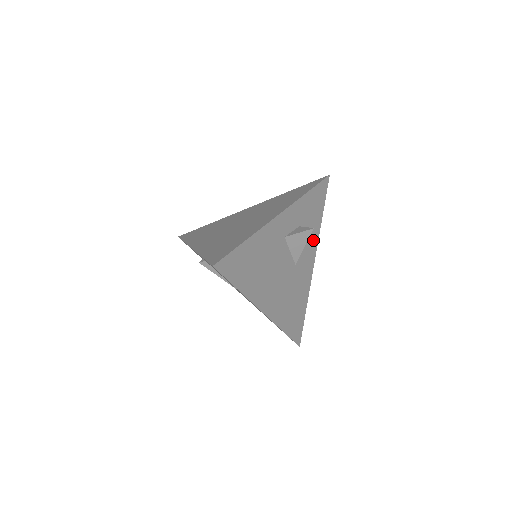
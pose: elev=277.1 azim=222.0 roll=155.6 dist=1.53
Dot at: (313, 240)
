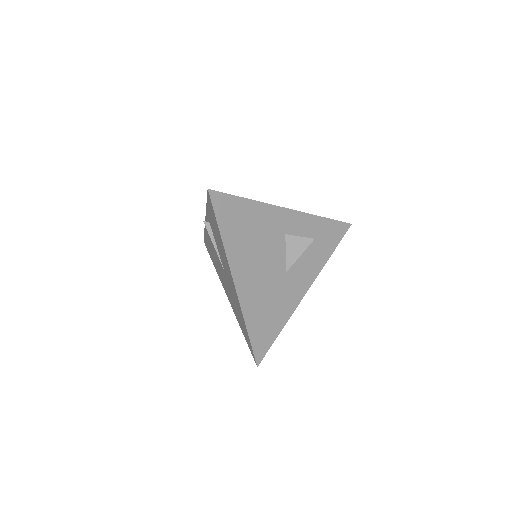
Dot at: (314, 268)
